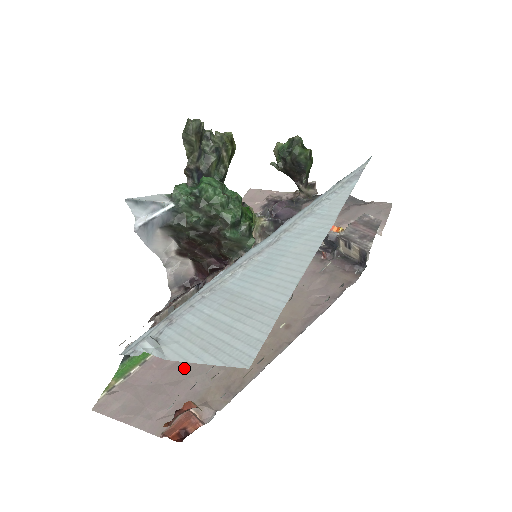
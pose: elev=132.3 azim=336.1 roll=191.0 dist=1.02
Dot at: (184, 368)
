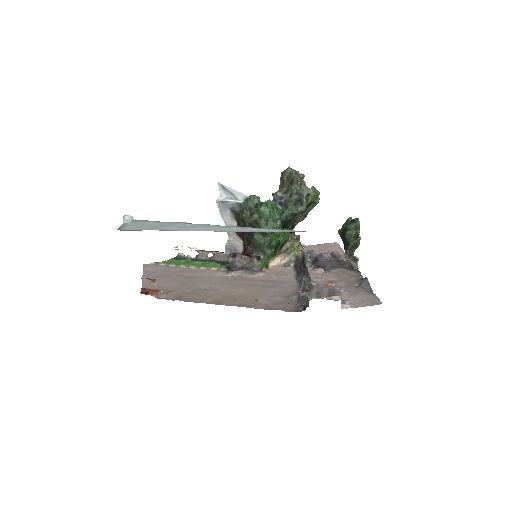
Dot at: (183, 279)
